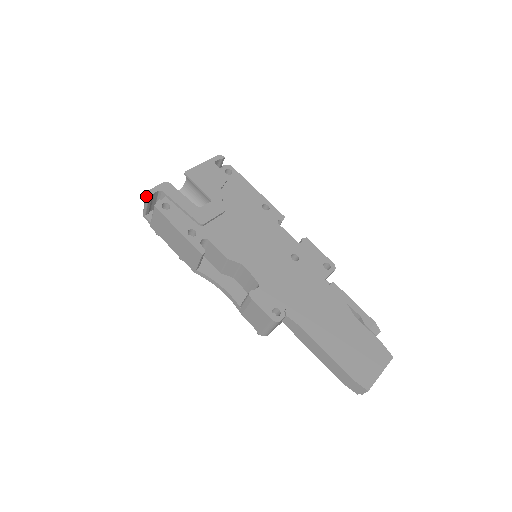
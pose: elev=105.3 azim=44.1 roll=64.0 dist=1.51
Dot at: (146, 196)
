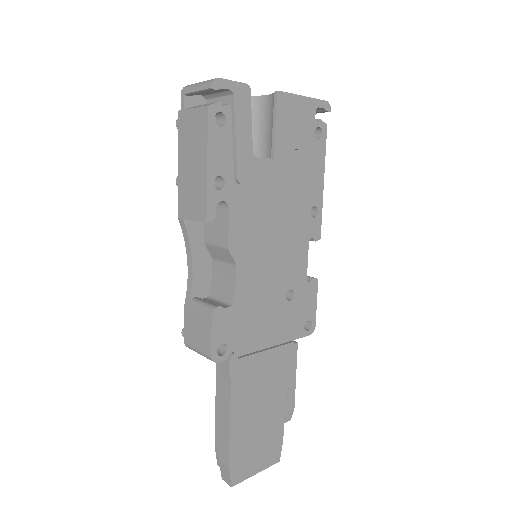
Dot at: (210, 83)
